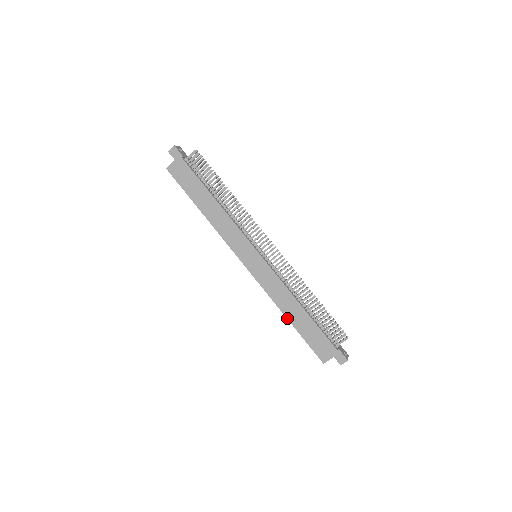
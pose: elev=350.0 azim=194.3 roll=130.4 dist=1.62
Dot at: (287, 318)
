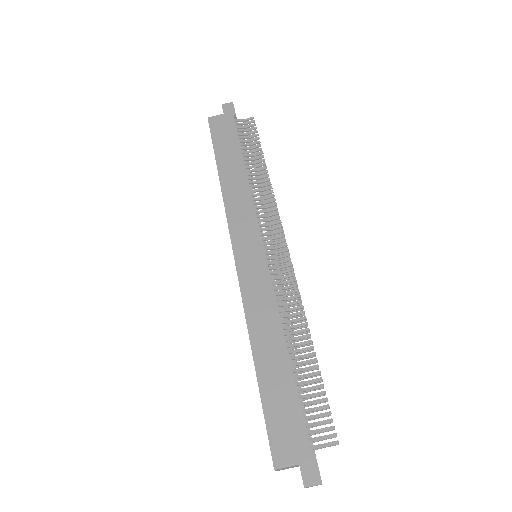
Dot at: (254, 358)
